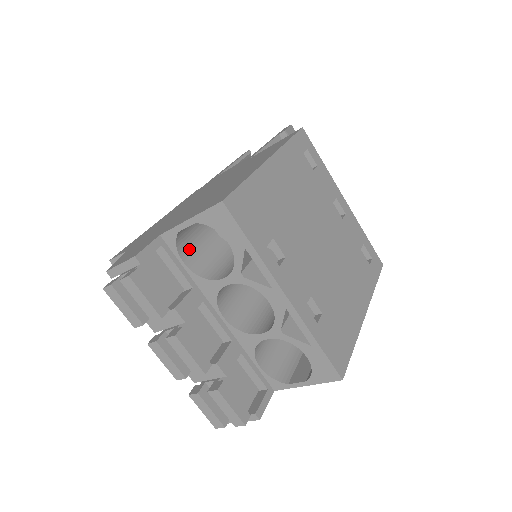
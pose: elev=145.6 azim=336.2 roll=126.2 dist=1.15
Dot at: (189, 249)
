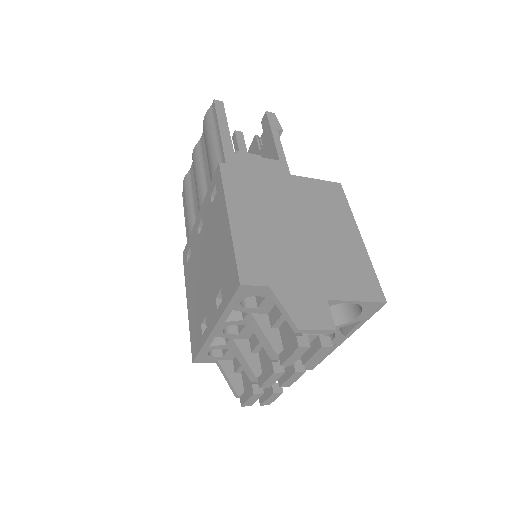
Dot at: occluded
